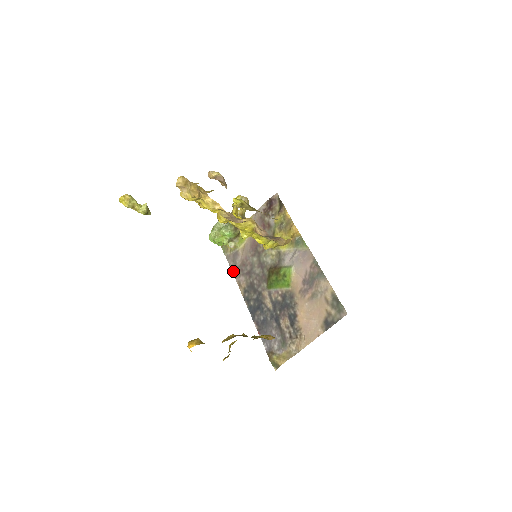
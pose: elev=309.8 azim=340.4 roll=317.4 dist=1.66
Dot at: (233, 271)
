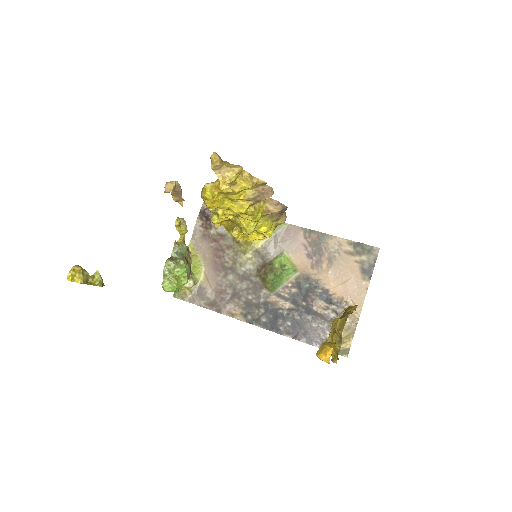
Dot at: (211, 308)
